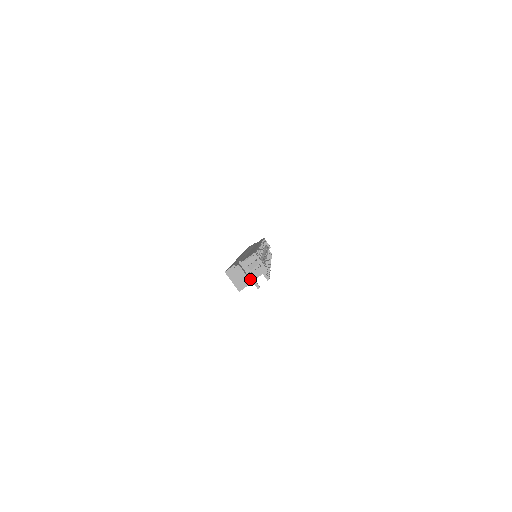
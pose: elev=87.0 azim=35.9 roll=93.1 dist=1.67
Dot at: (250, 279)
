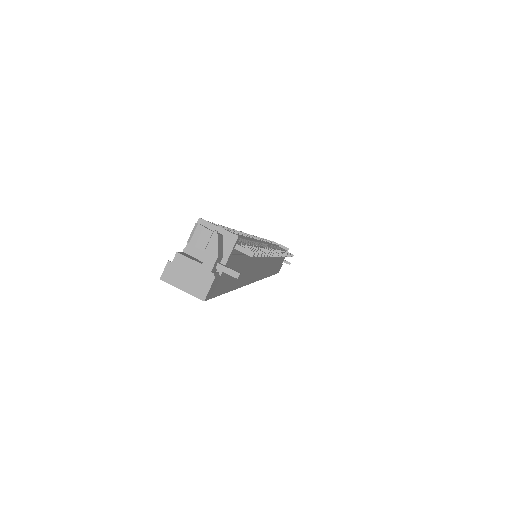
Dot at: (211, 267)
